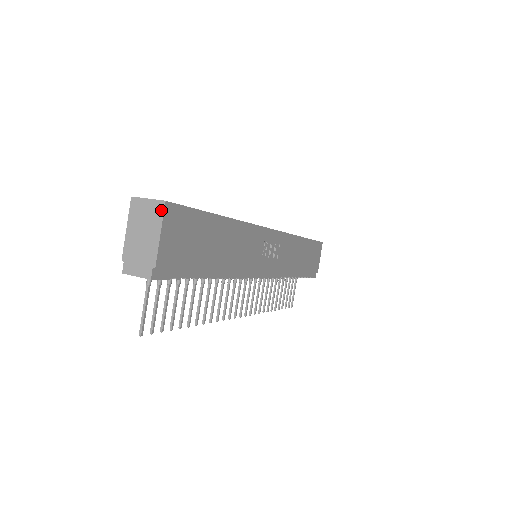
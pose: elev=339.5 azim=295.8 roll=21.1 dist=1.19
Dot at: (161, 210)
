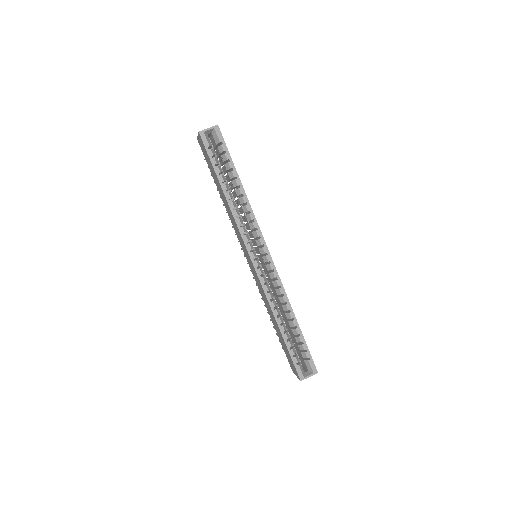
Dot at: (315, 372)
